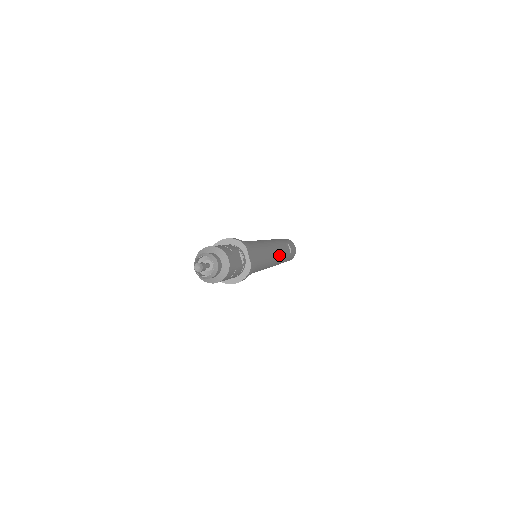
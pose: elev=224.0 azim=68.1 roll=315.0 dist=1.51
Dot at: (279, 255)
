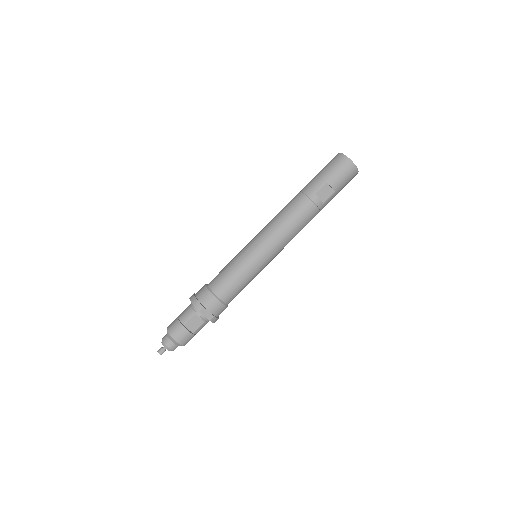
Dot at: (289, 235)
